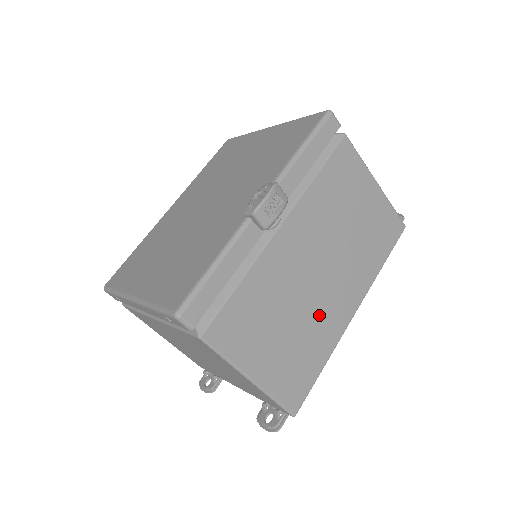
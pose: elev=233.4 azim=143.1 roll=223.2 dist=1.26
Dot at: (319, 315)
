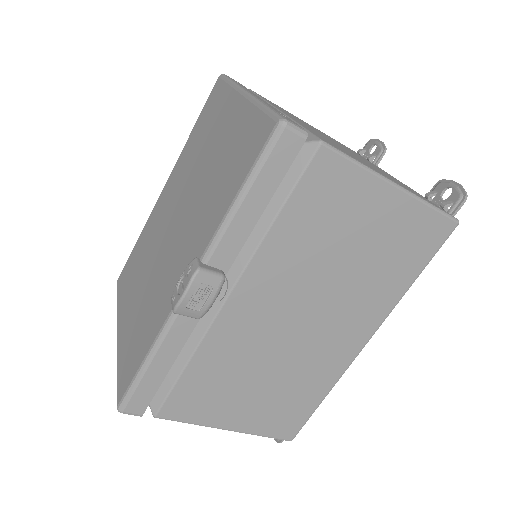
Dot at: (308, 361)
